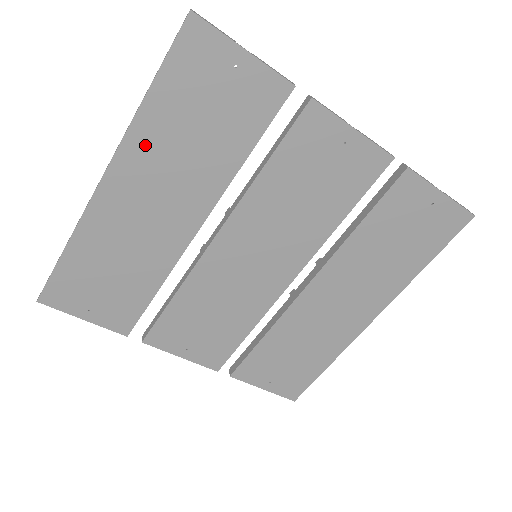
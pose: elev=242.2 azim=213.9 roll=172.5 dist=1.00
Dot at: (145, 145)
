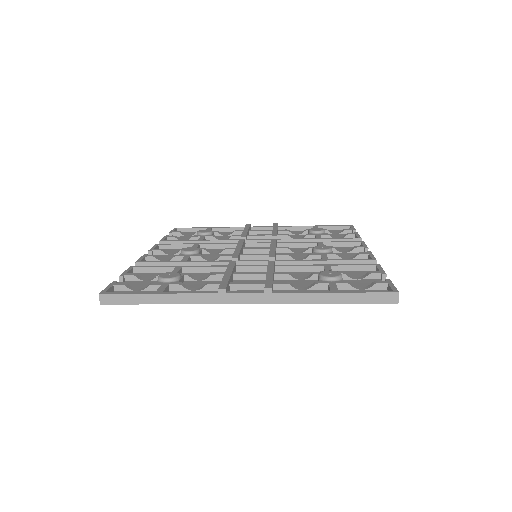
Dot at: occluded
